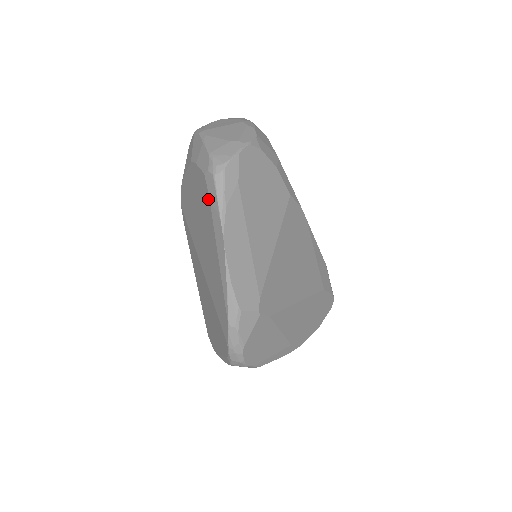
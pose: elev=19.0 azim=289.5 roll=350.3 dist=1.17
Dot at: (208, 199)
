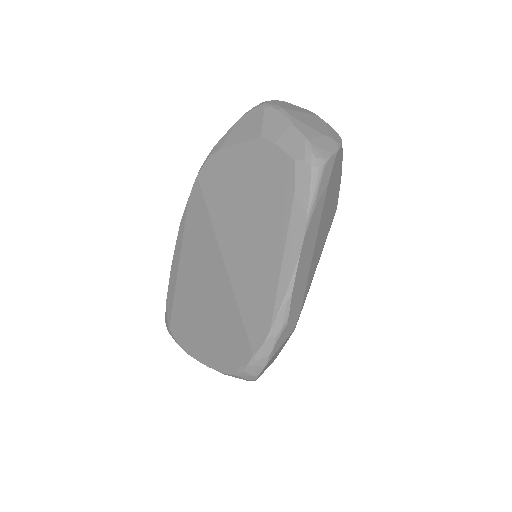
Dot at: (291, 190)
